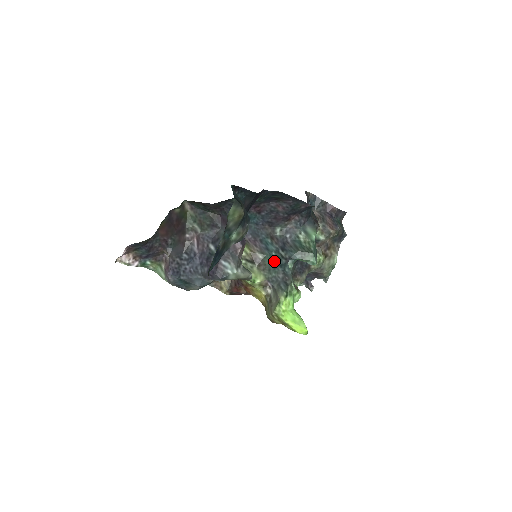
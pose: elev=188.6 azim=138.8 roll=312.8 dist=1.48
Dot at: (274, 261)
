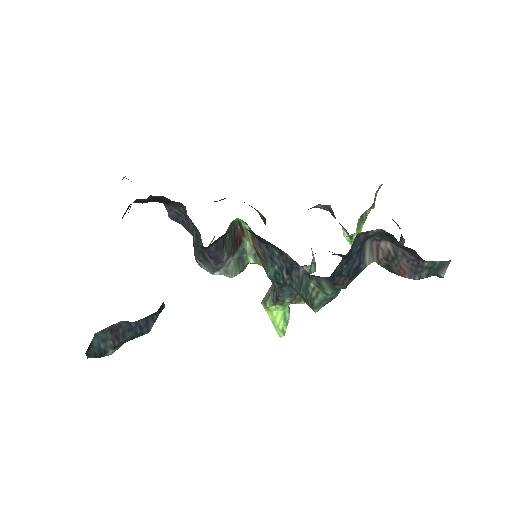
Dot at: (271, 275)
